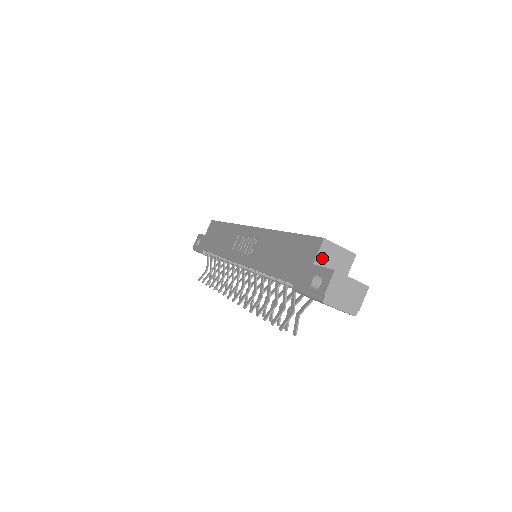
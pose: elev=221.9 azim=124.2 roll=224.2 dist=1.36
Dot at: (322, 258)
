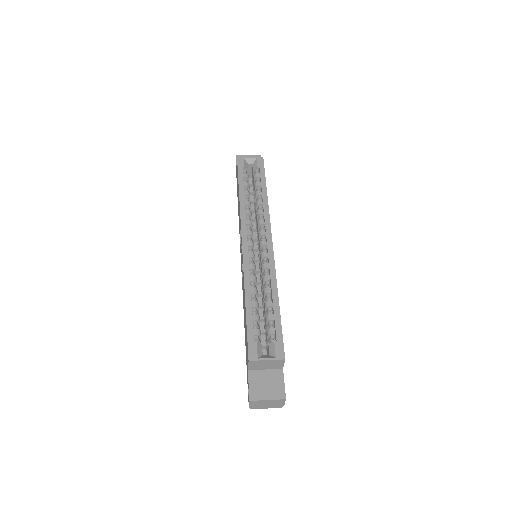
Dot at: (254, 367)
